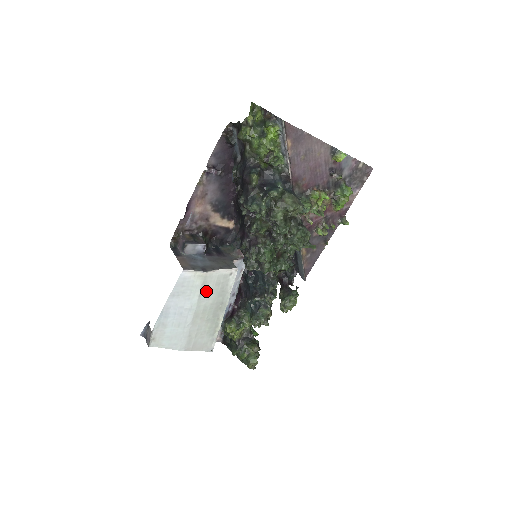
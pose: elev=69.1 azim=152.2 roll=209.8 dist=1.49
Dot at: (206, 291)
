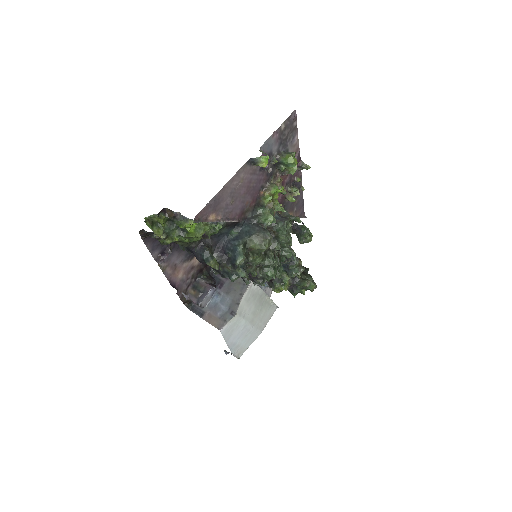
Dot at: (245, 311)
